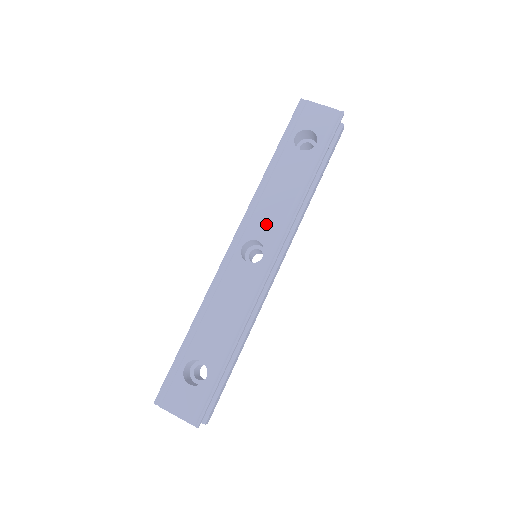
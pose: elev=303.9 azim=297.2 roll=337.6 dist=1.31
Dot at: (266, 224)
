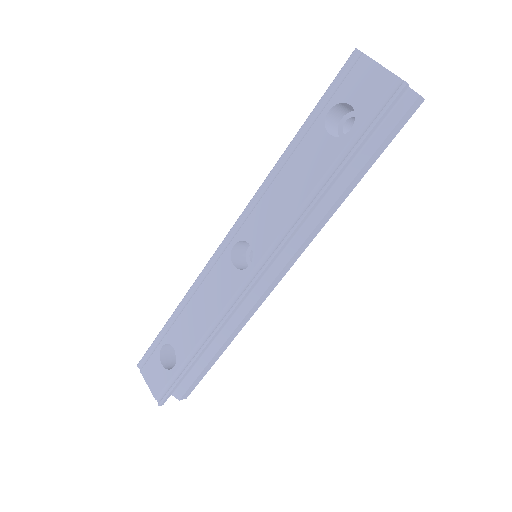
Dot at: (263, 227)
